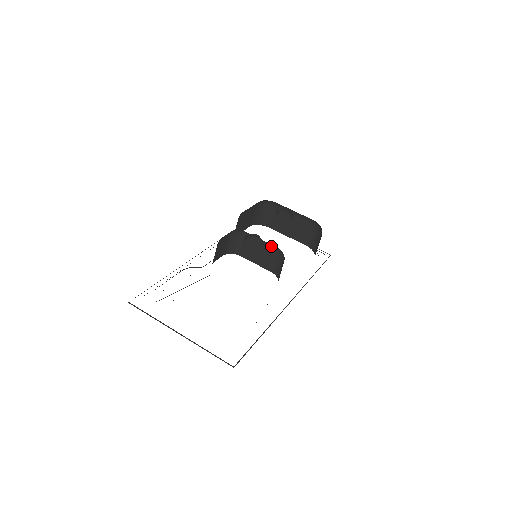
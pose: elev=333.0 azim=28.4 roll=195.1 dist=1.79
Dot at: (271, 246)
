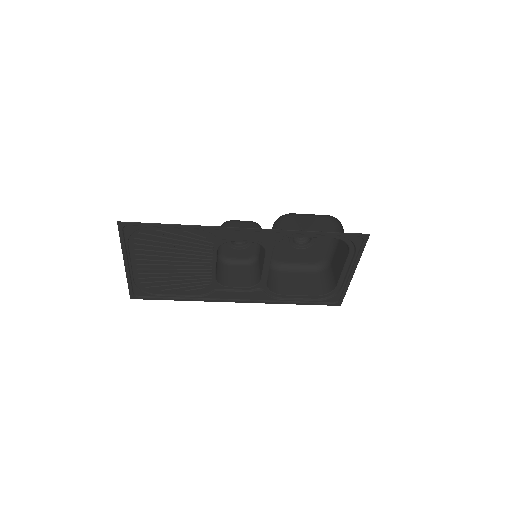
Dot at: occluded
